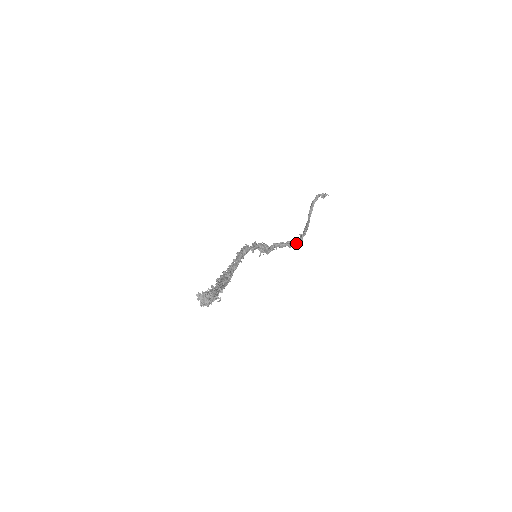
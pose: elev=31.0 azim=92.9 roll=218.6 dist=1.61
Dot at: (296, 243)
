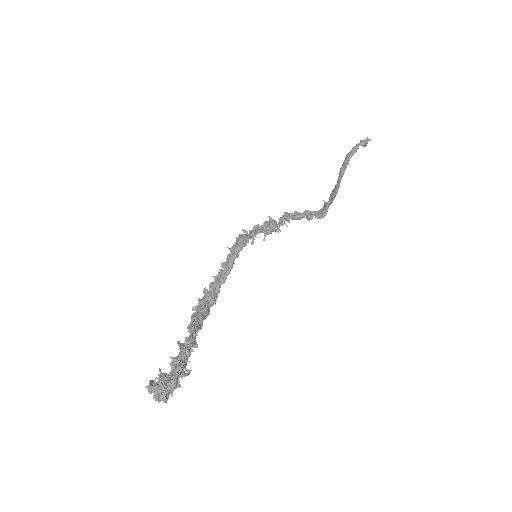
Dot at: (317, 214)
